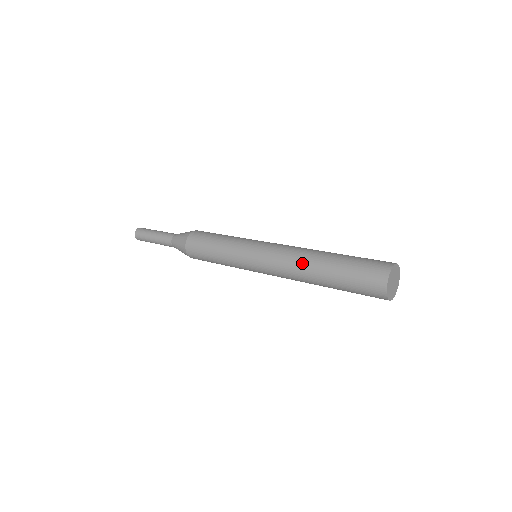
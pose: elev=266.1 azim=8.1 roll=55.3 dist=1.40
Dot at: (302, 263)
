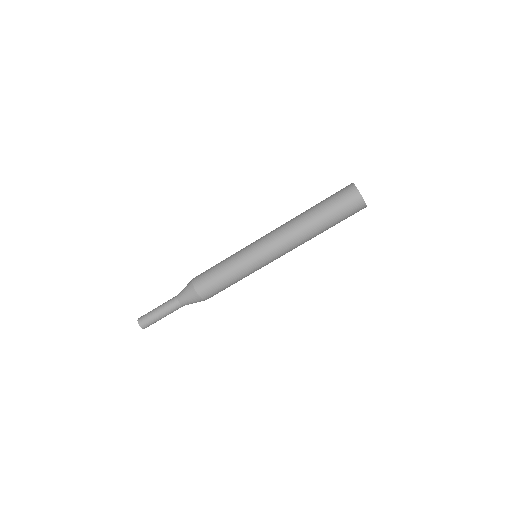
Dot at: (301, 235)
